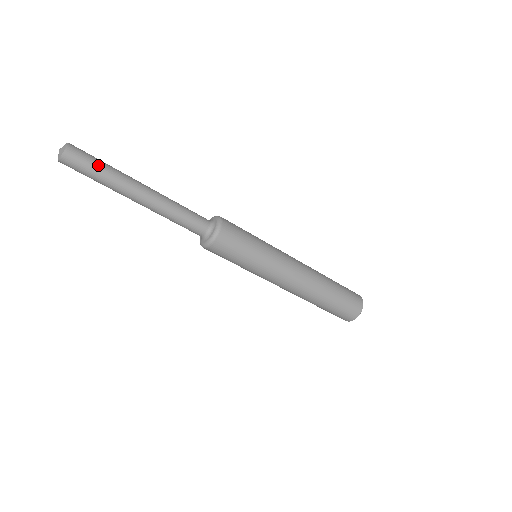
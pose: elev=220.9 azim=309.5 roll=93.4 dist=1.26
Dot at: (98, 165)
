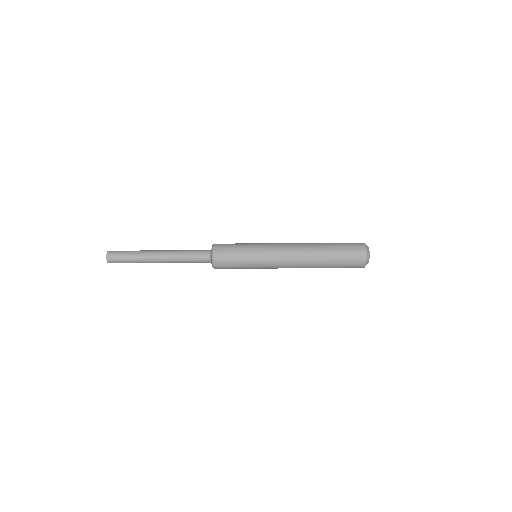
Dot at: (128, 251)
